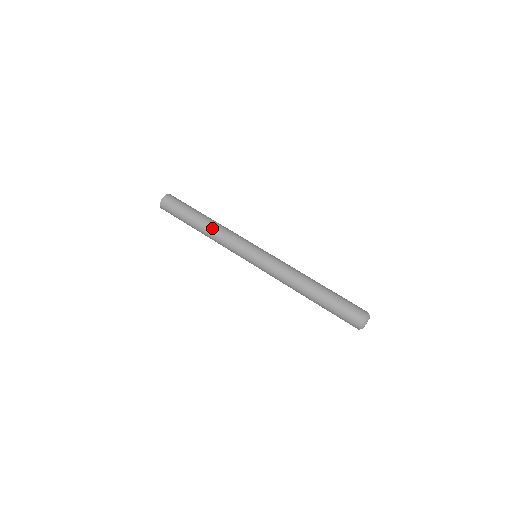
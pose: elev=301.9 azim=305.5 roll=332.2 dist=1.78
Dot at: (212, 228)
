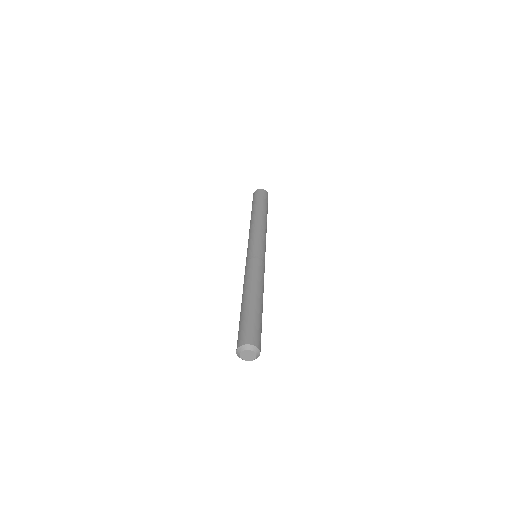
Dot at: (261, 219)
